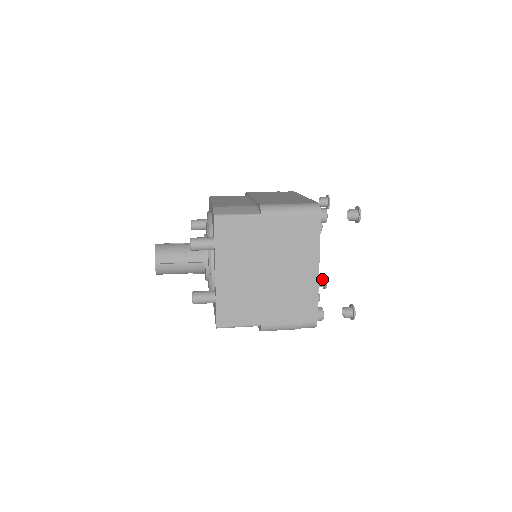
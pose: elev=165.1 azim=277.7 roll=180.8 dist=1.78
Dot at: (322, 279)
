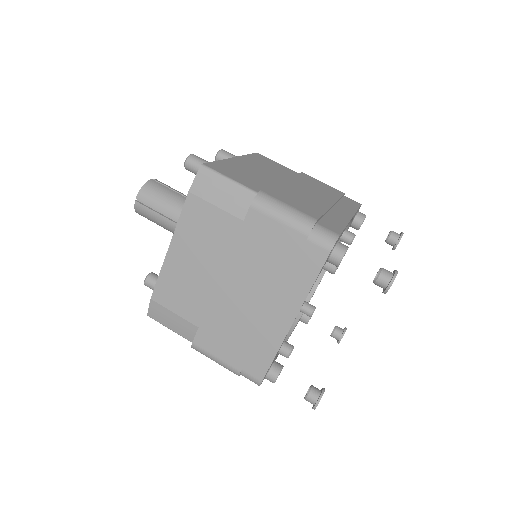
Dot at: (392, 243)
